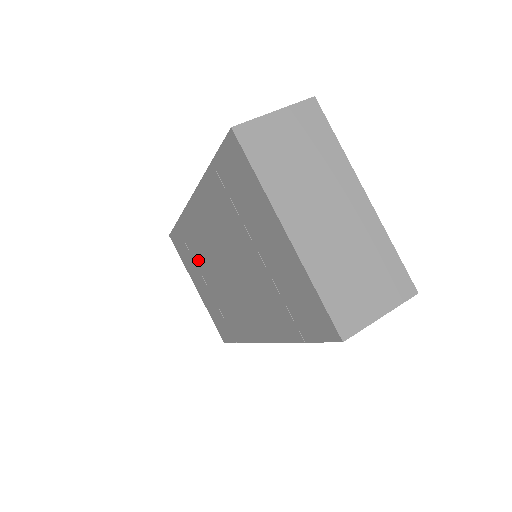
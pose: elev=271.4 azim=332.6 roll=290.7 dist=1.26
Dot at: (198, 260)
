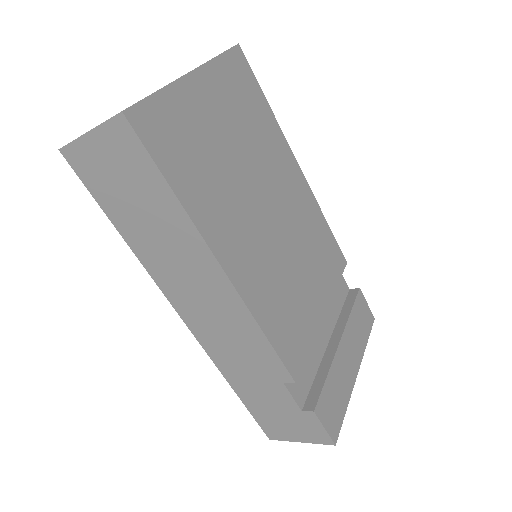
Dot at: occluded
